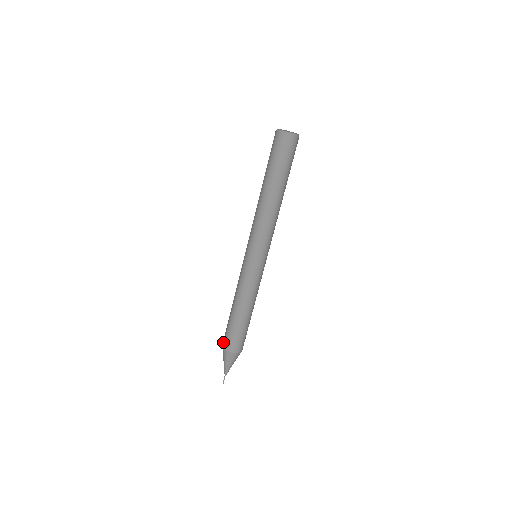
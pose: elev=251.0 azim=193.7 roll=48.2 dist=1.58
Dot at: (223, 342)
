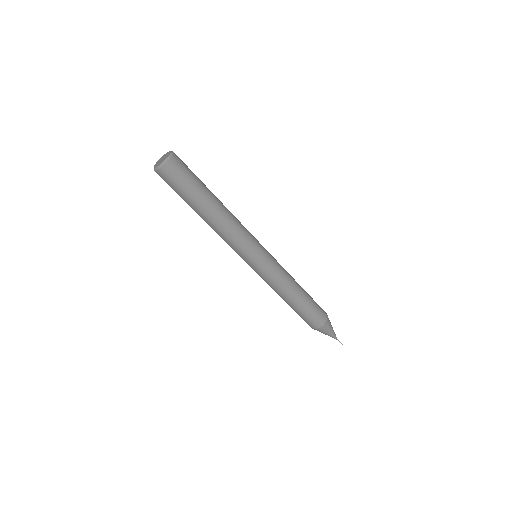
Dot at: occluded
